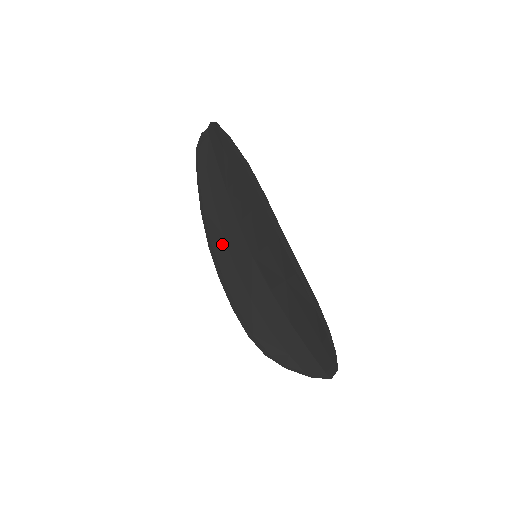
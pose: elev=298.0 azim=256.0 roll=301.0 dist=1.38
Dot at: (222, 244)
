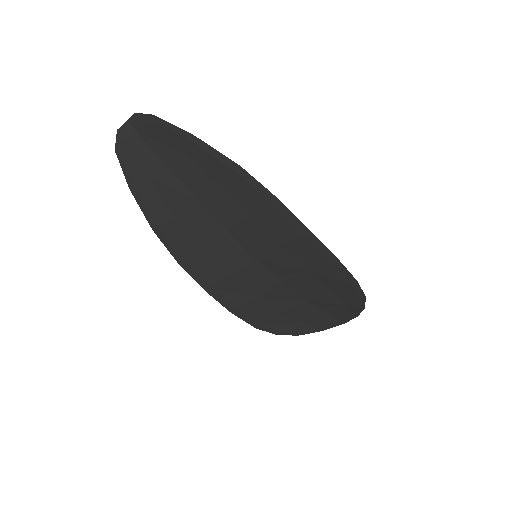
Dot at: (202, 257)
